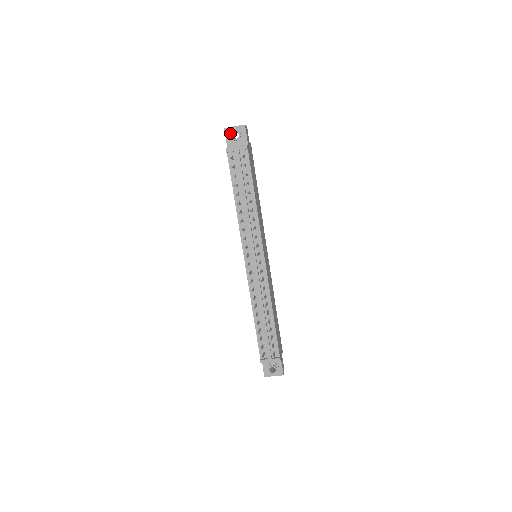
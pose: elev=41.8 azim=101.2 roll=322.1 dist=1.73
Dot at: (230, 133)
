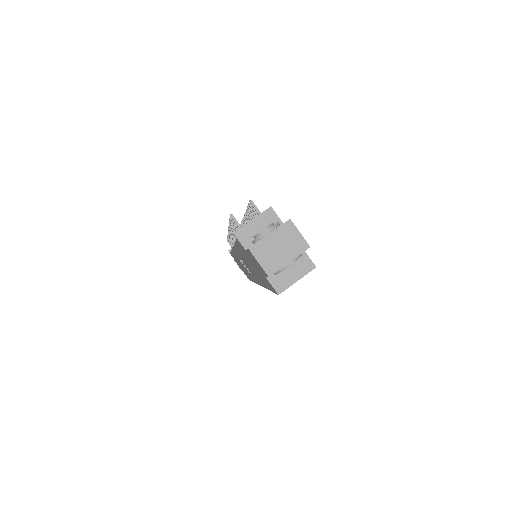
Dot at: occluded
